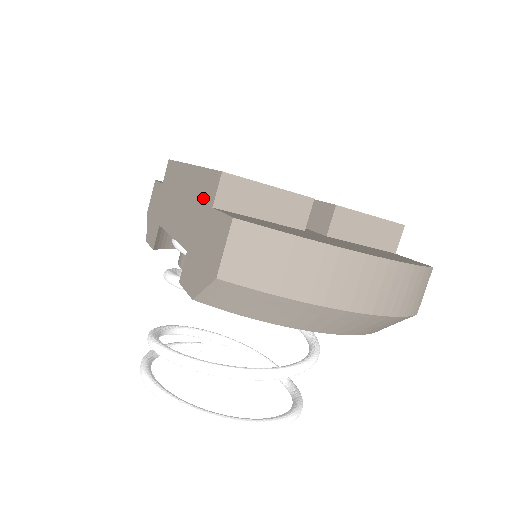
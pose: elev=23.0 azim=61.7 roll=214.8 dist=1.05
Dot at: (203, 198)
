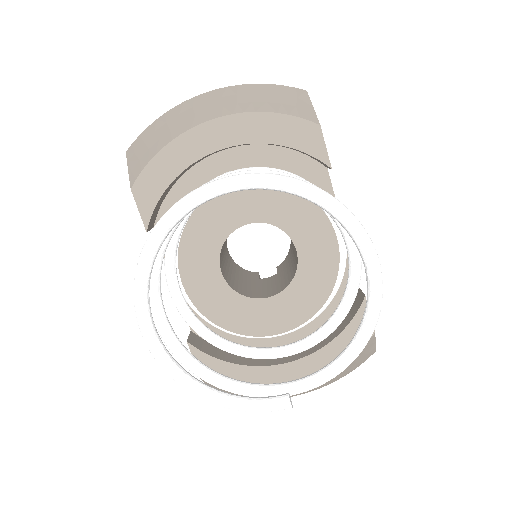
Dot at: occluded
